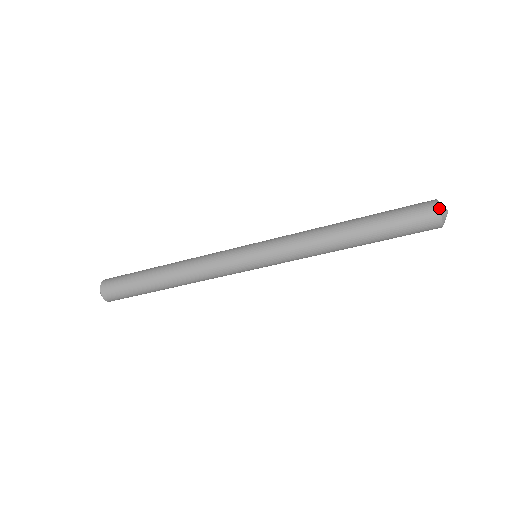
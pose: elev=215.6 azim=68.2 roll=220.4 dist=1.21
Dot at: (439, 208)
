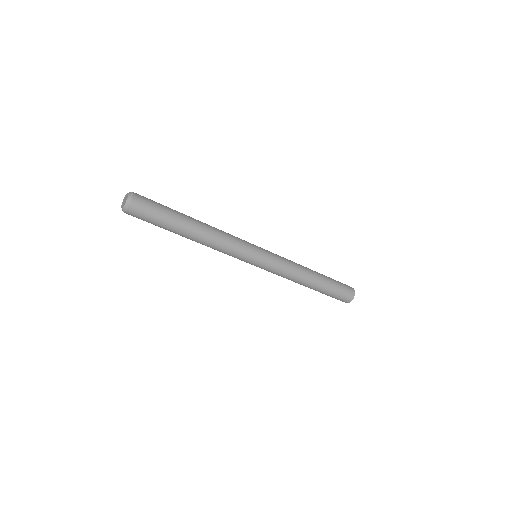
Dot at: occluded
